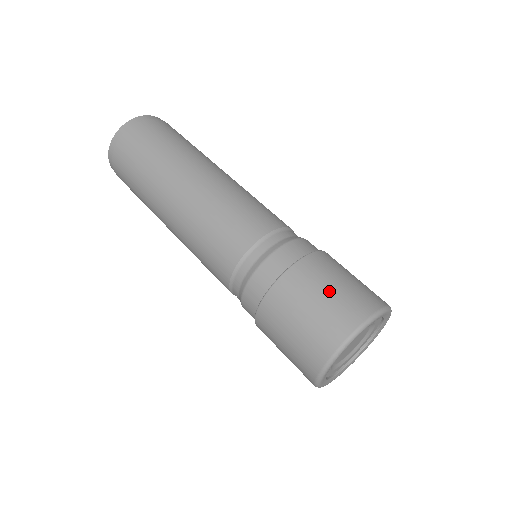
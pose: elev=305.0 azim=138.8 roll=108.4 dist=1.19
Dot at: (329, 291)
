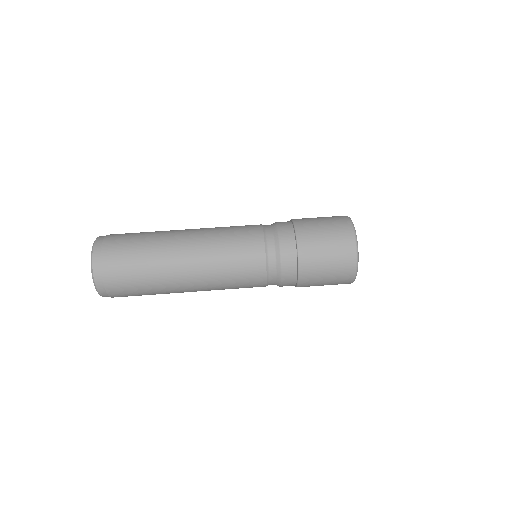
Dot at: (323, 223)
